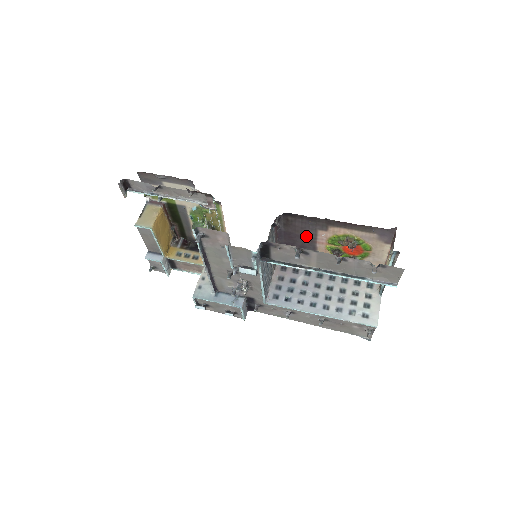
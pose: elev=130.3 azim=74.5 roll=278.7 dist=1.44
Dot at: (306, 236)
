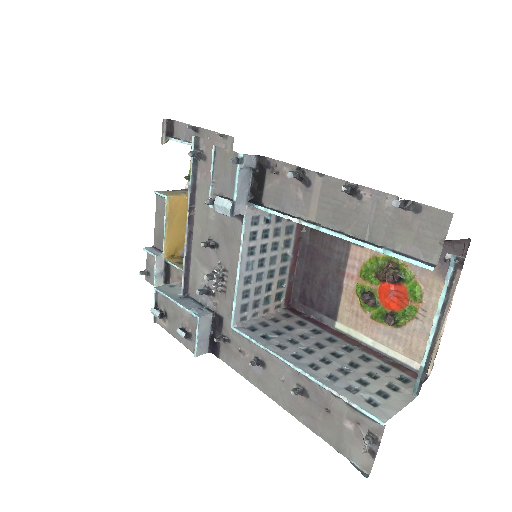
Dot at: (333, 258)
